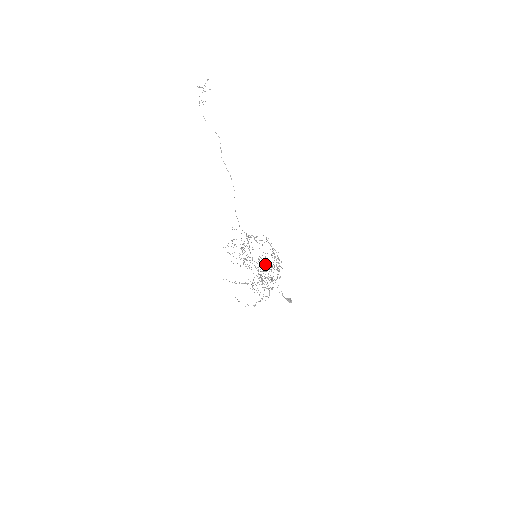
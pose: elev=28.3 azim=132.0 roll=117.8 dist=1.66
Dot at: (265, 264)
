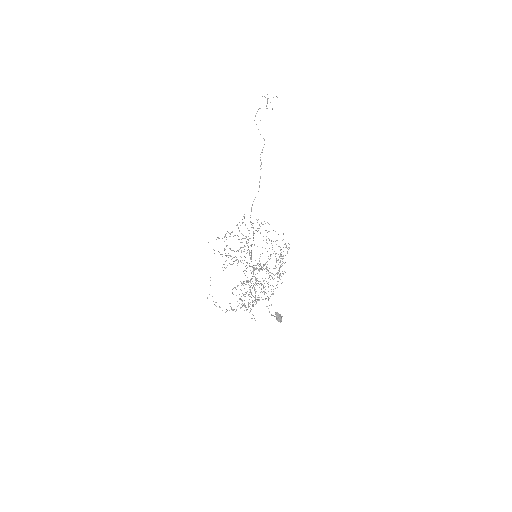
Dot at: (273, 253)
